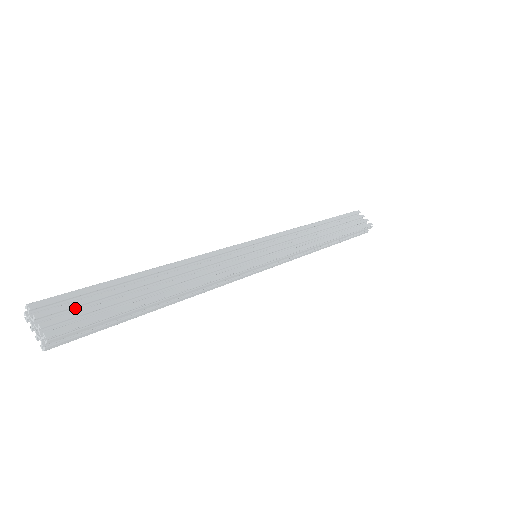
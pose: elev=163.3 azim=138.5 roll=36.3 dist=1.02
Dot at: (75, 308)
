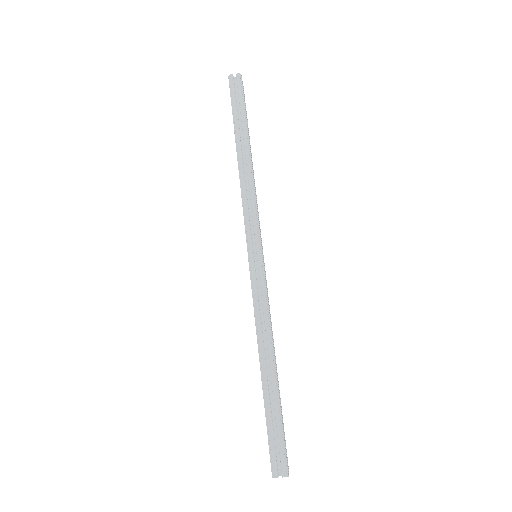
Dot at: occluded
